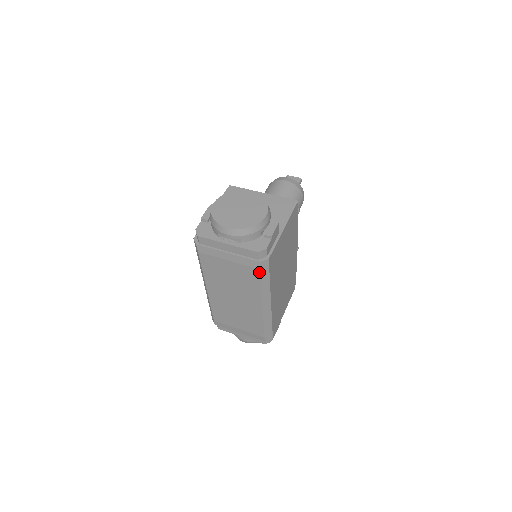
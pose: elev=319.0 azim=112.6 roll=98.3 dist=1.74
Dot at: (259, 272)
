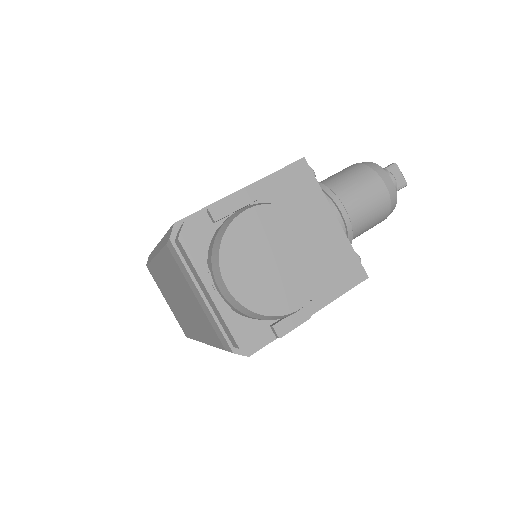
Dot at: (223, 349)
